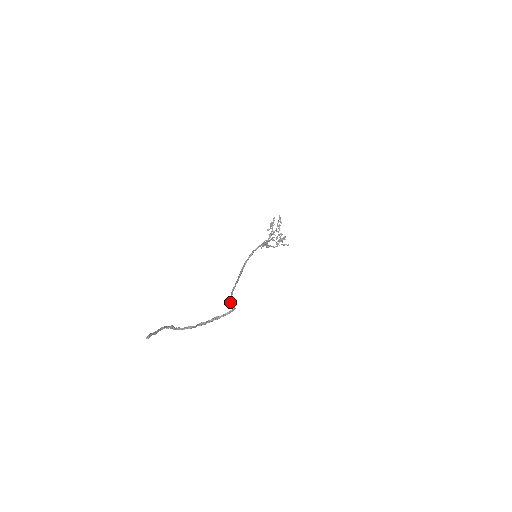
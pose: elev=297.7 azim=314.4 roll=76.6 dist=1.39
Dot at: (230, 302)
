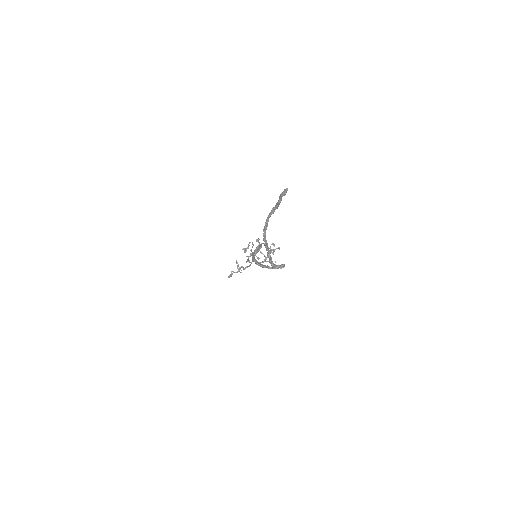
Dot at: (269, 266)
